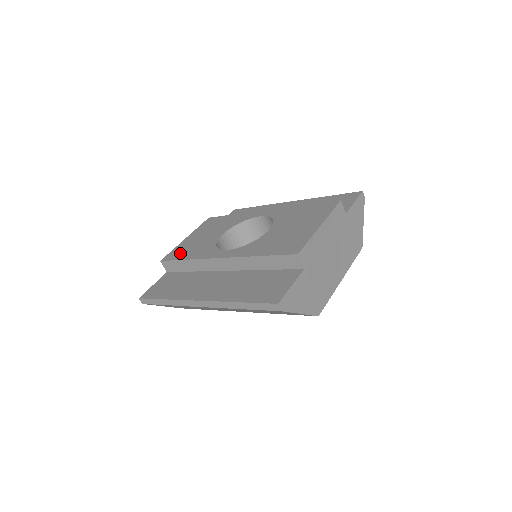
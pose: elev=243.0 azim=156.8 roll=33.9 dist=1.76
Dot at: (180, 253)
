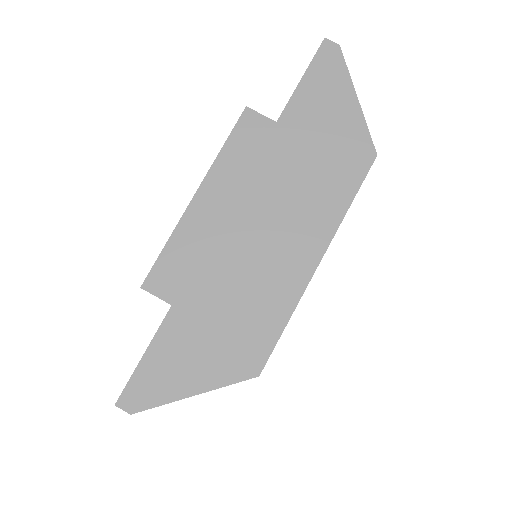
Dot at: occluded
